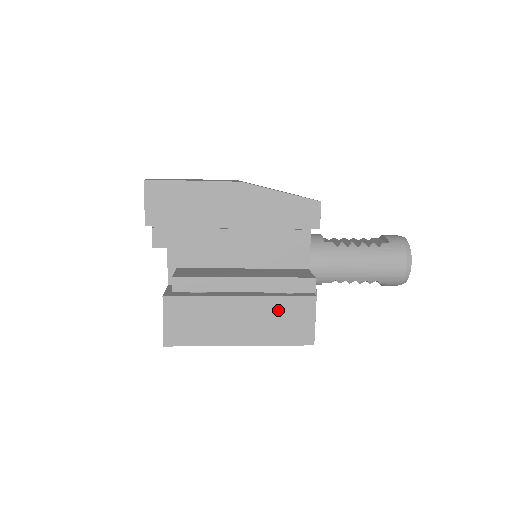
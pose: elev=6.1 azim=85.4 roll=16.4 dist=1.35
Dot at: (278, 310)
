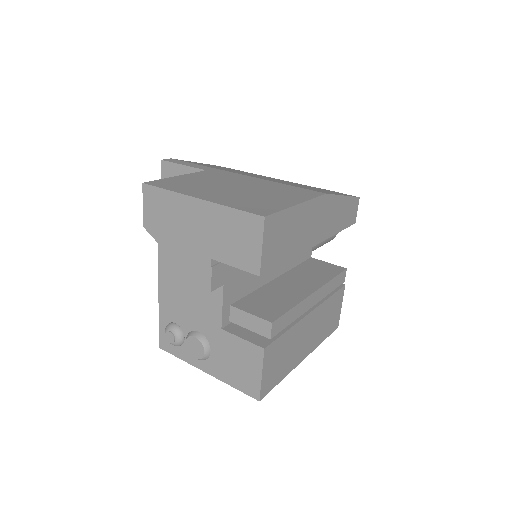
Dot at: (327, 310)
